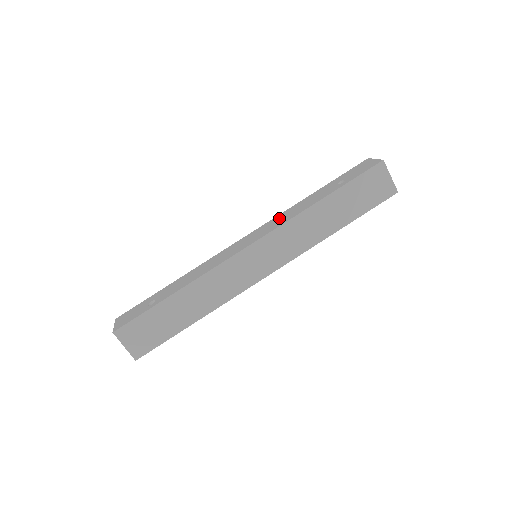
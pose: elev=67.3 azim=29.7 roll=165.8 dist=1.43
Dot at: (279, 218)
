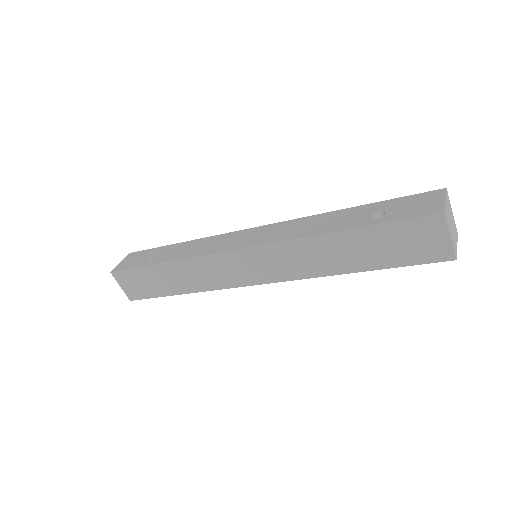
Dot at: (291, 226)
